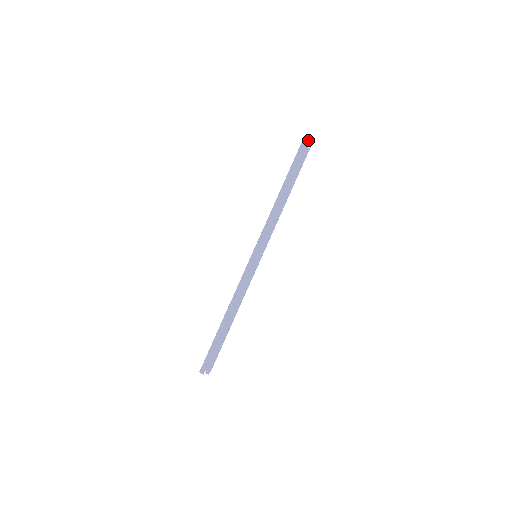
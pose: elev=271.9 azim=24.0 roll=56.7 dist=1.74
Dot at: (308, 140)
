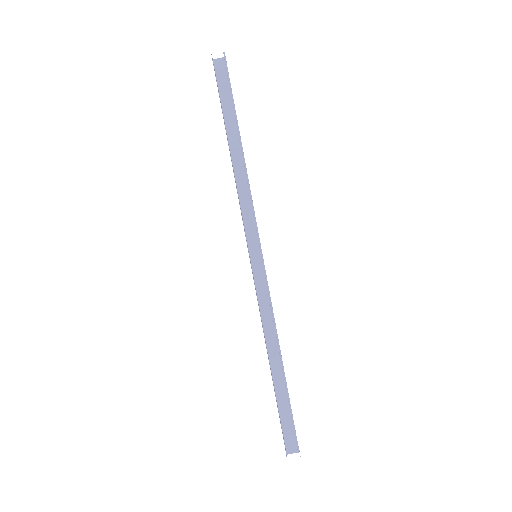
Dot at: occluded
